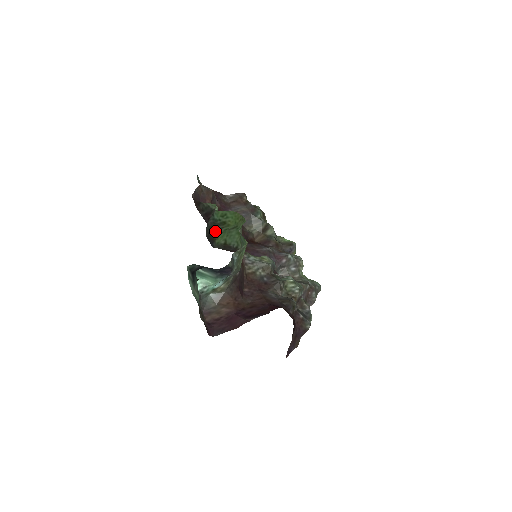
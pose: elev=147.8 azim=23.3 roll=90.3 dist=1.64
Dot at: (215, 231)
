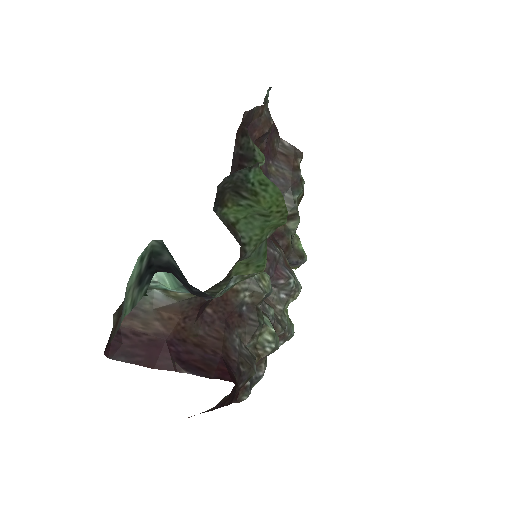
Dot at: (235, 195)
